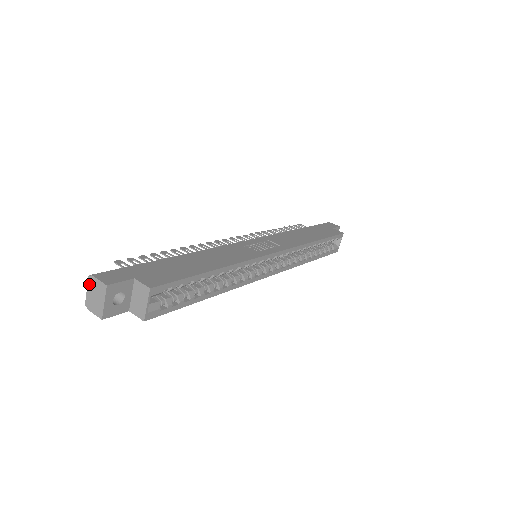
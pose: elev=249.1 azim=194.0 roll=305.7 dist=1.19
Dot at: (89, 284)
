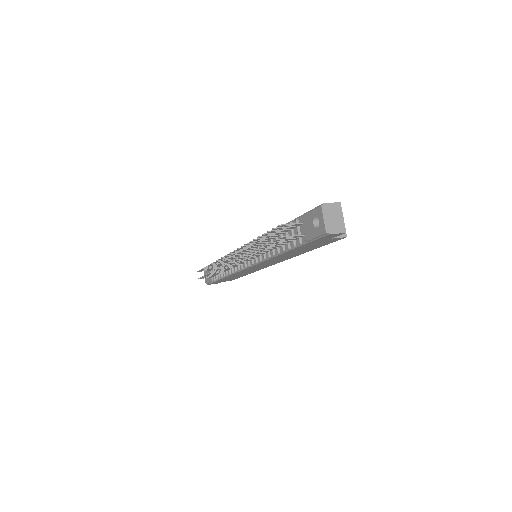
Dot at: (324, 212)
